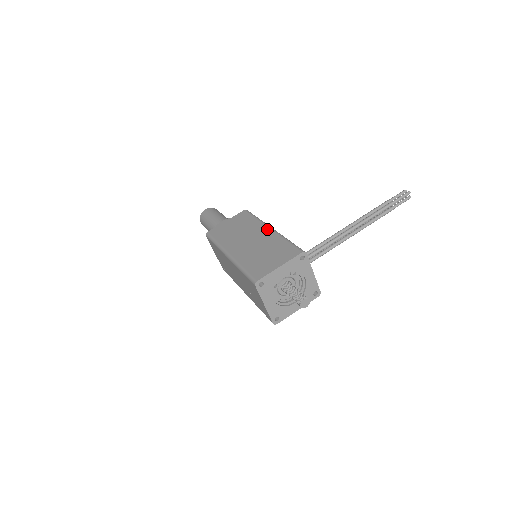
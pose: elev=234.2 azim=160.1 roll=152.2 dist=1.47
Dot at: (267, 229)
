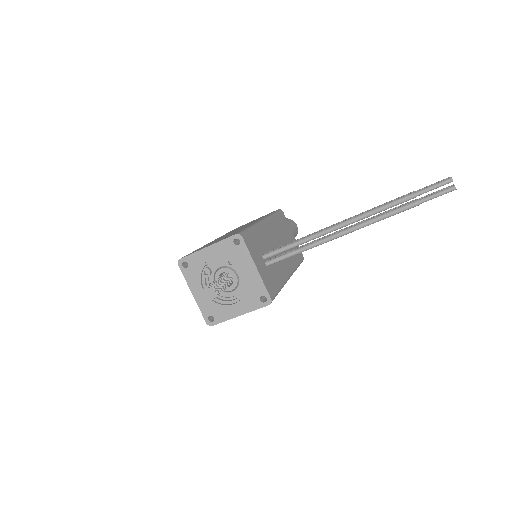
Dot at: (258, 220)
